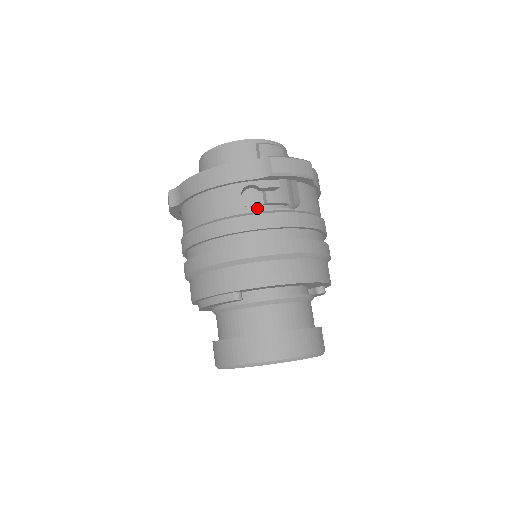
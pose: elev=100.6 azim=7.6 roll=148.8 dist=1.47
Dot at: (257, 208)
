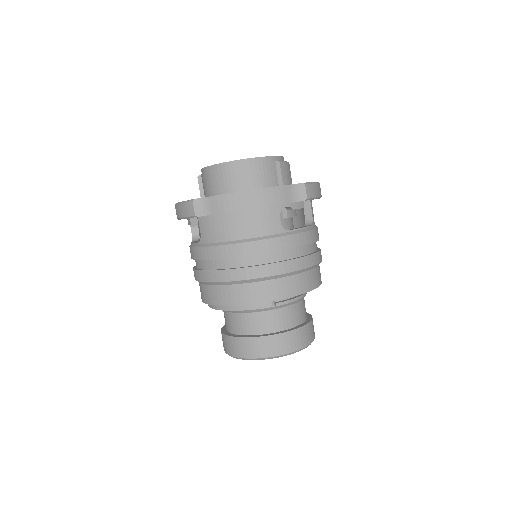
Dot at: occluded
